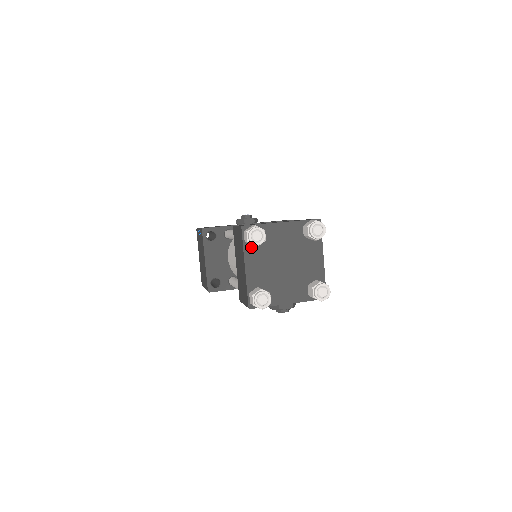
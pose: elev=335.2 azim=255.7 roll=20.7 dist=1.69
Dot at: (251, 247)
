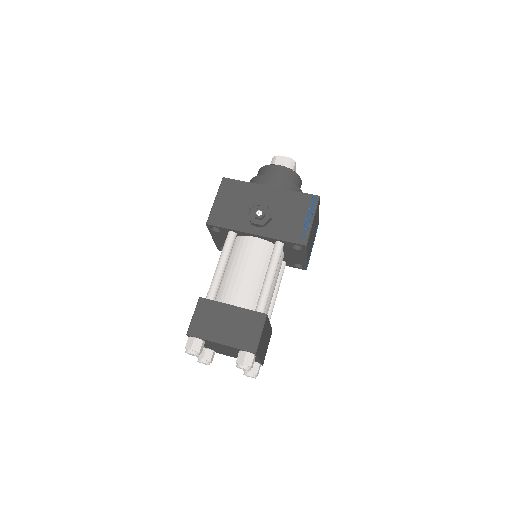
Dot at: occluded
